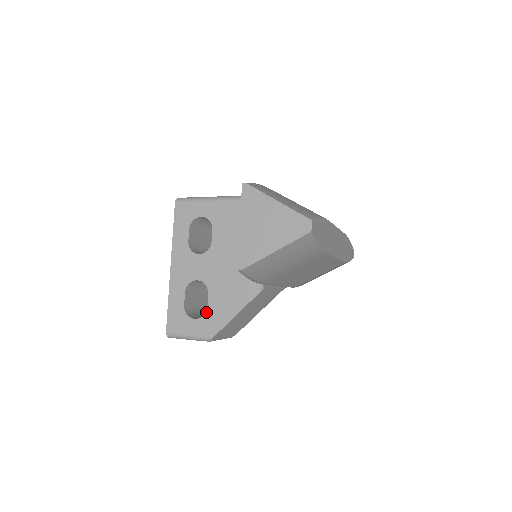
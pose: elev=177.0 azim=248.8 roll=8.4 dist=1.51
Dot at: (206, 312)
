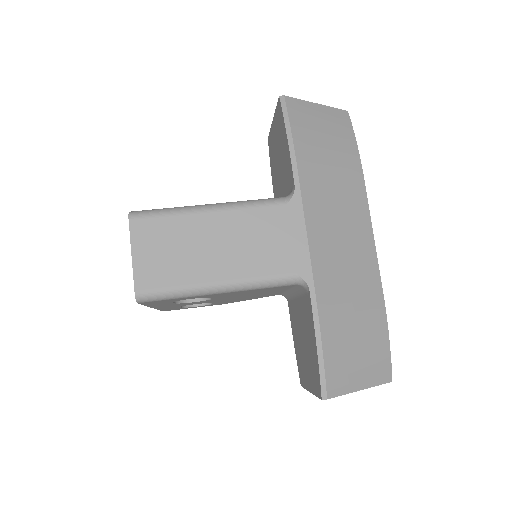
Dot at: occluded
